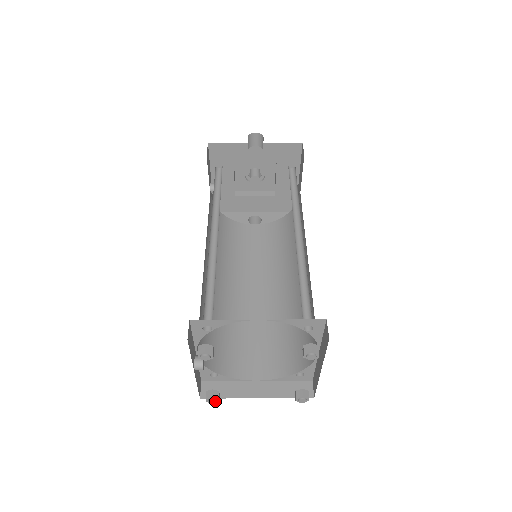
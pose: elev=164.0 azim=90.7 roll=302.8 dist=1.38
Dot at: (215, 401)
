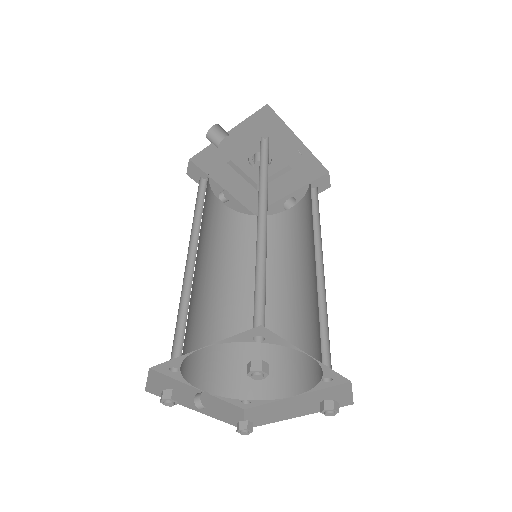
Dot at: (246, 433)
